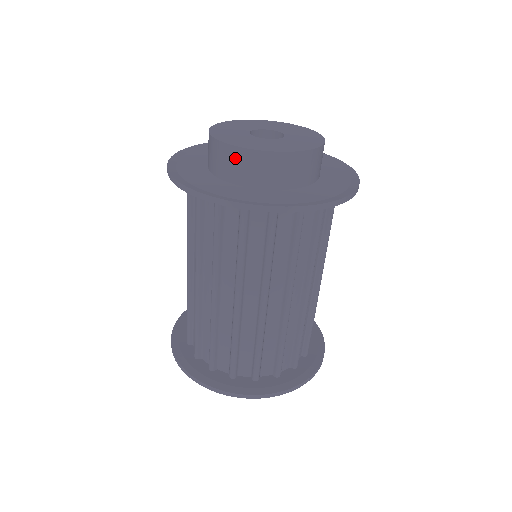
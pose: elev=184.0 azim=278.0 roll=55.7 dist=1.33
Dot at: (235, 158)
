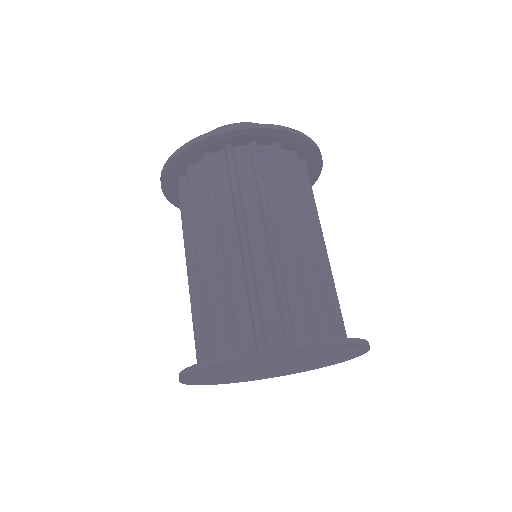
Dot at: occluded
